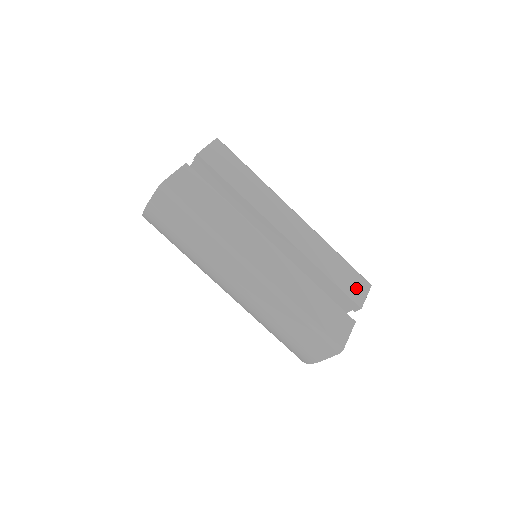
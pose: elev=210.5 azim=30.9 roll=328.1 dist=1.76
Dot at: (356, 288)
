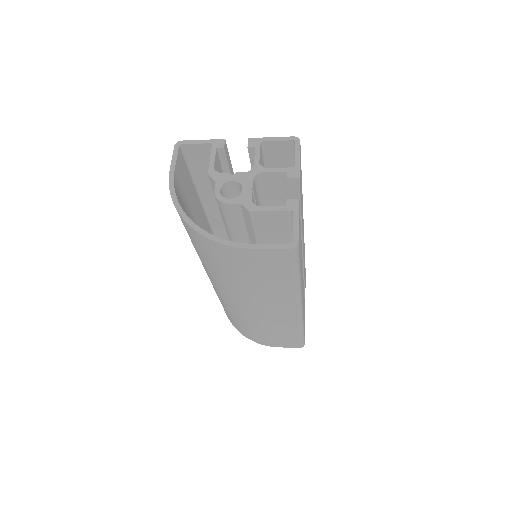
Dot at: occluded
